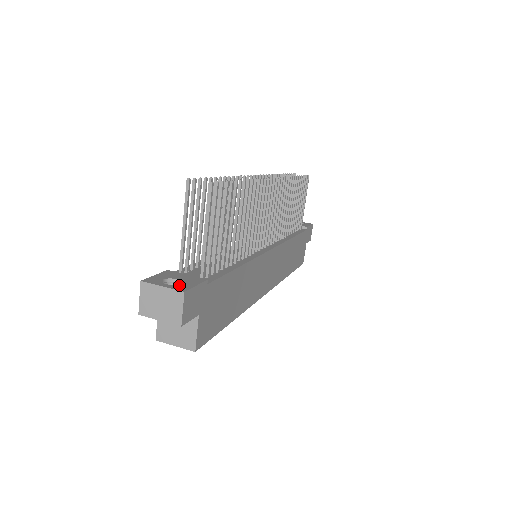
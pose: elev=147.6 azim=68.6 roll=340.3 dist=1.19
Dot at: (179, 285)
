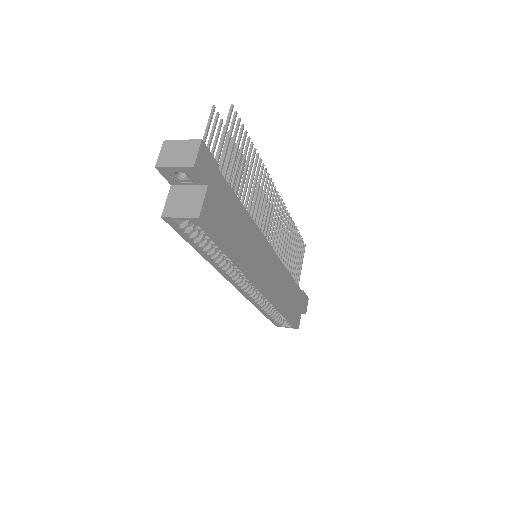
Dot at: occluded
